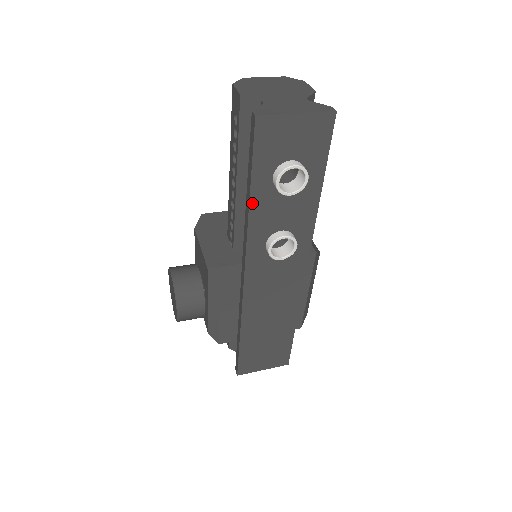
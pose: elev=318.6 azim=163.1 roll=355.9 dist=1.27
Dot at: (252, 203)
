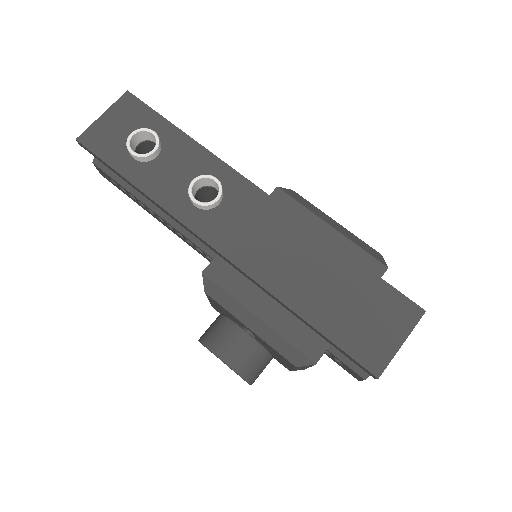
Dot at: (141, 187)
